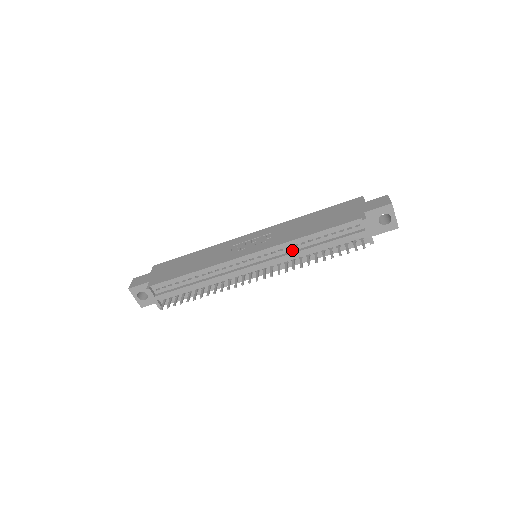
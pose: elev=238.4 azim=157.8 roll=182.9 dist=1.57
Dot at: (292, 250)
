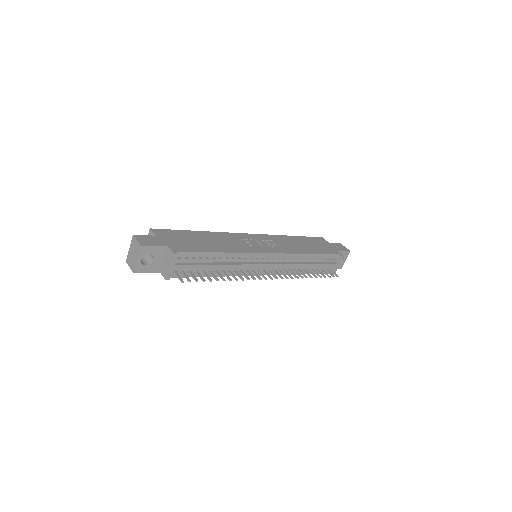
Dot at: (294, 261)
